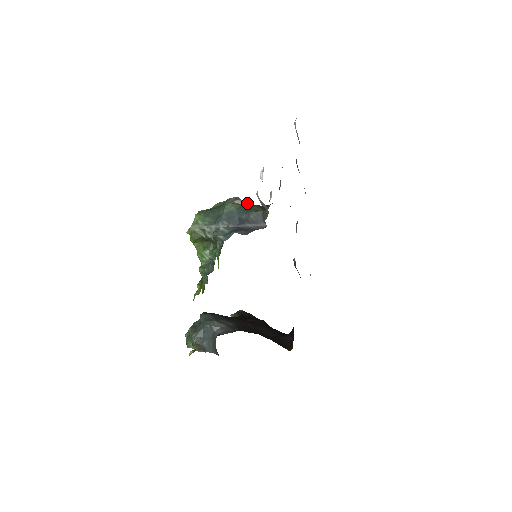
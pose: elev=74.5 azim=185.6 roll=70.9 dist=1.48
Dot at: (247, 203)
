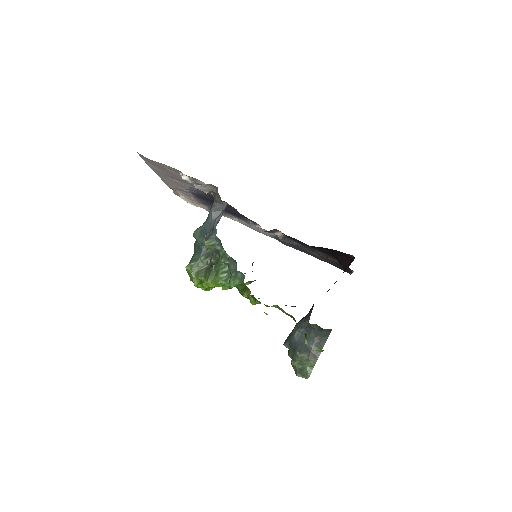
Dot at: occluded
